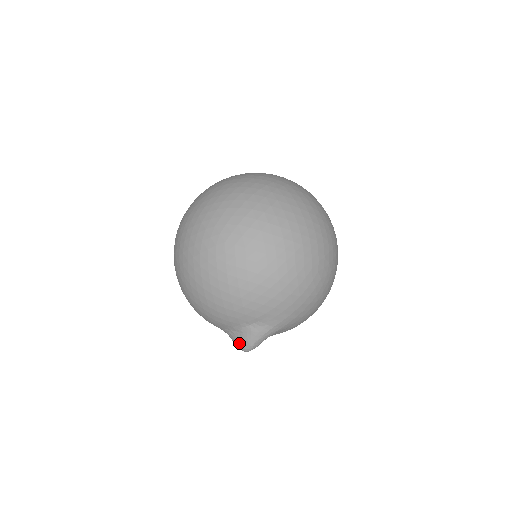
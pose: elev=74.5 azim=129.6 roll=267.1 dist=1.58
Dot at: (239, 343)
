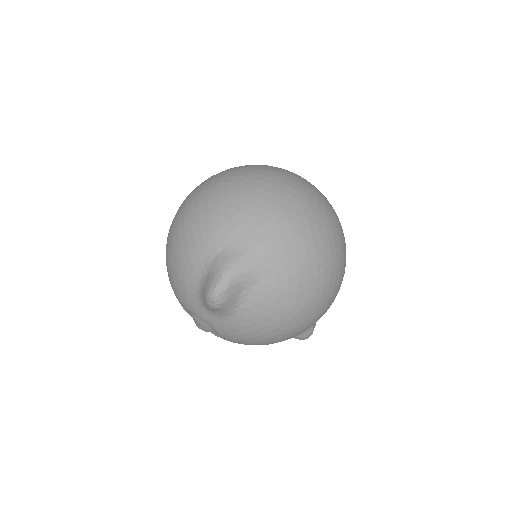
Dot at: (207, 287)
